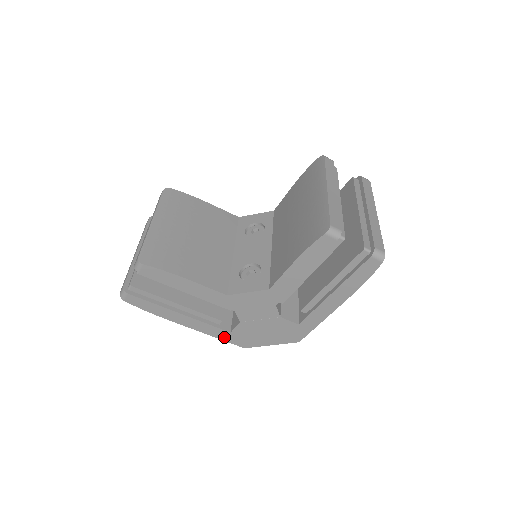
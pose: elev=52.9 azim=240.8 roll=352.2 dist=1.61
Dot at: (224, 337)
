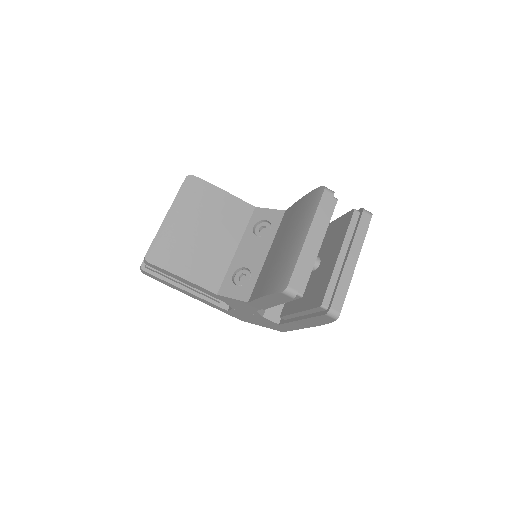
Dot at: (224, 311)
